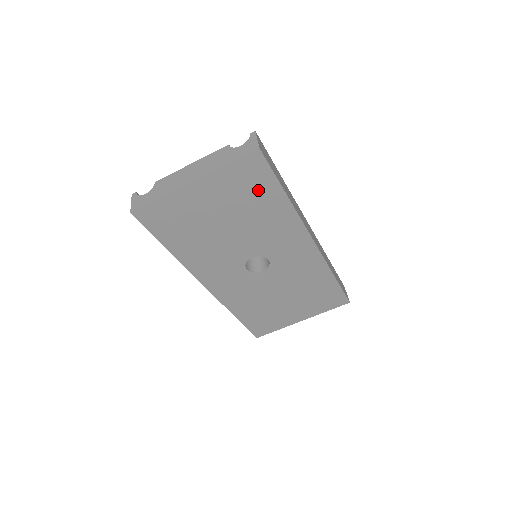
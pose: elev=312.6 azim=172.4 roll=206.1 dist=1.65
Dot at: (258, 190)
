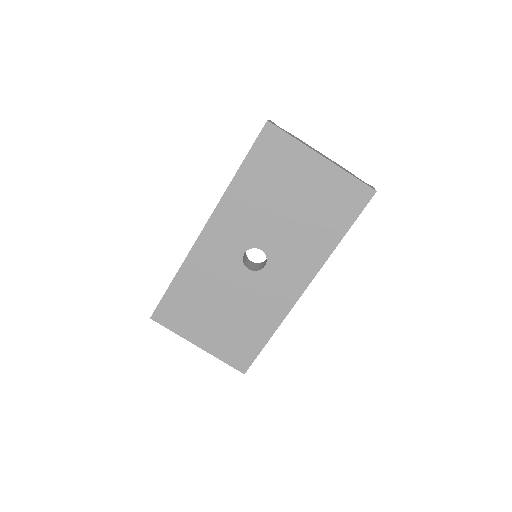
Dot at: (337, 213)
